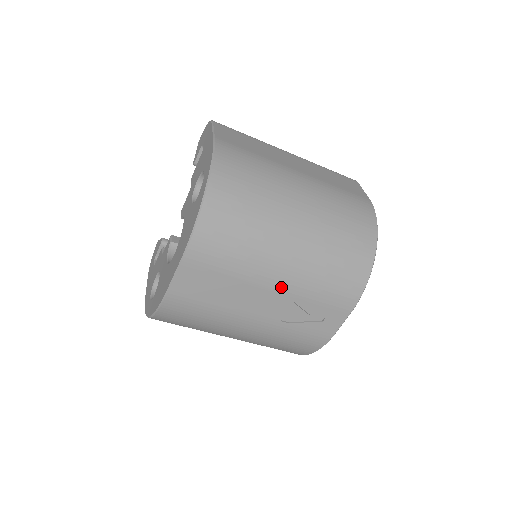
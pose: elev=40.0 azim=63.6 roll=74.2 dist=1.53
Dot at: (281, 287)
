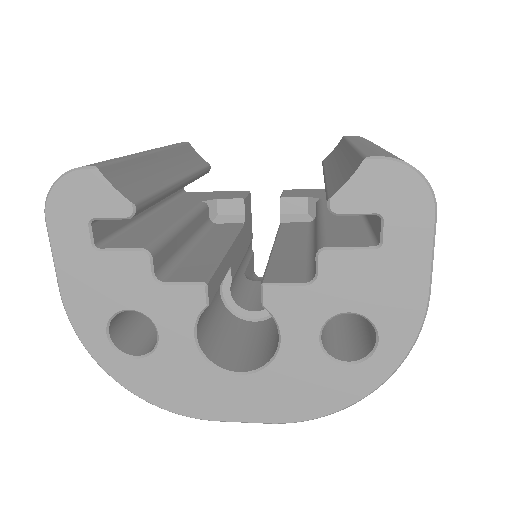
Dot at: occluded
